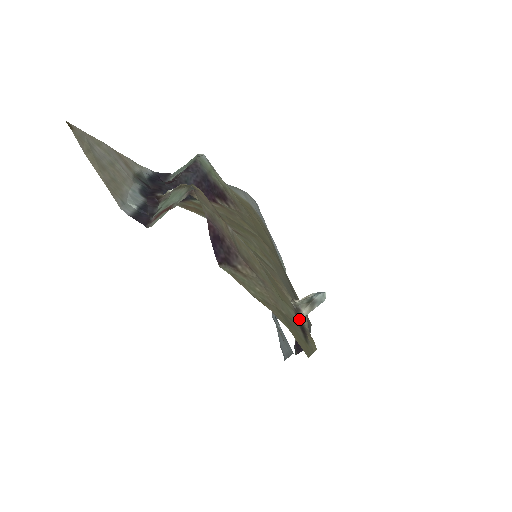
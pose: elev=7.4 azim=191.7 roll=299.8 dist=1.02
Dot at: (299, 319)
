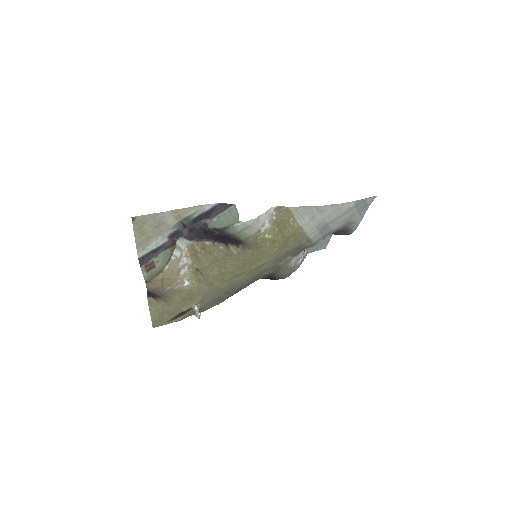
Dot at: (183, 313)
